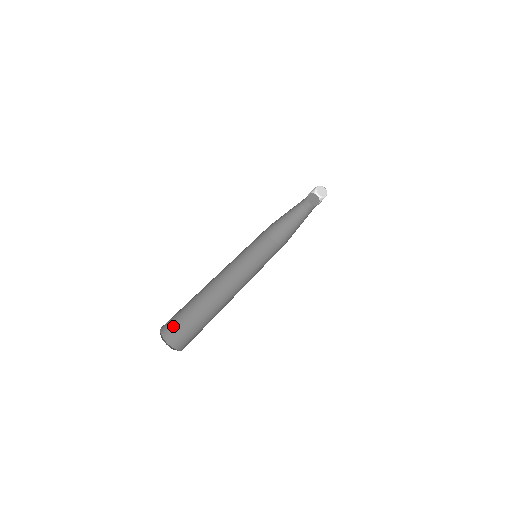
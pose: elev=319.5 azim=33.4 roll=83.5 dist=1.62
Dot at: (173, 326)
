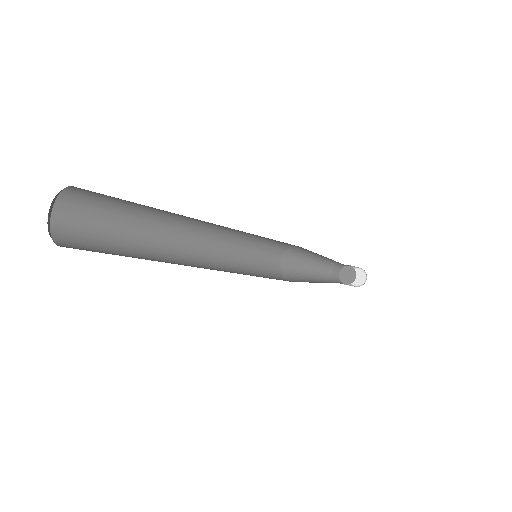
Dot at: (80, 235)
